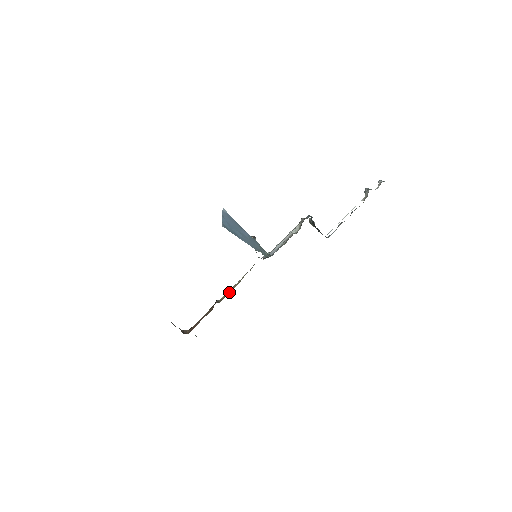
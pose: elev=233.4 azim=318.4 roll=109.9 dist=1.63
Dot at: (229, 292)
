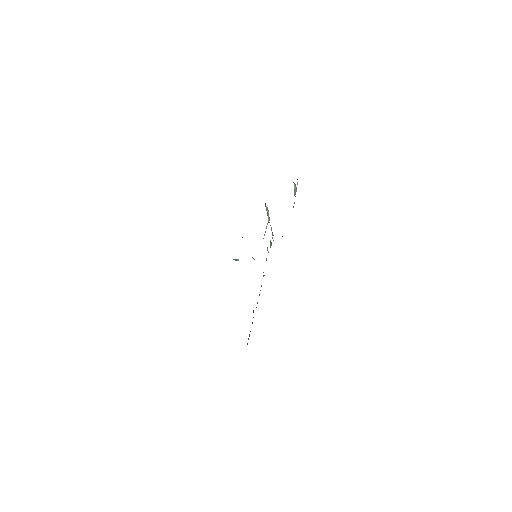
Dot at: occluded
